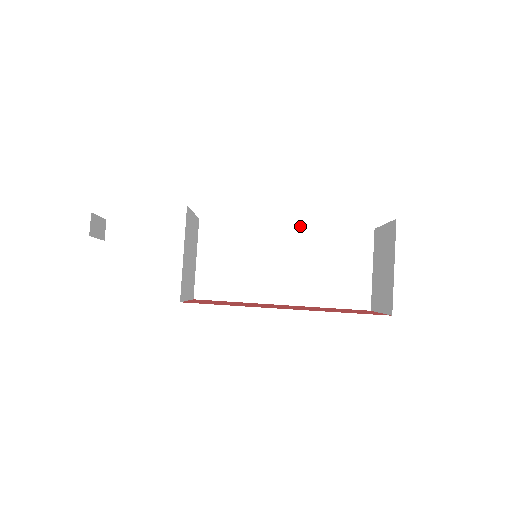
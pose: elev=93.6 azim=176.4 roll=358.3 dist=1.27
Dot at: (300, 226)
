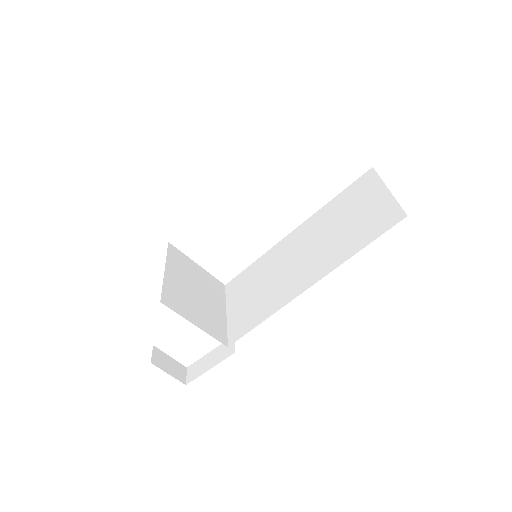
Dot at: (305, 222)
